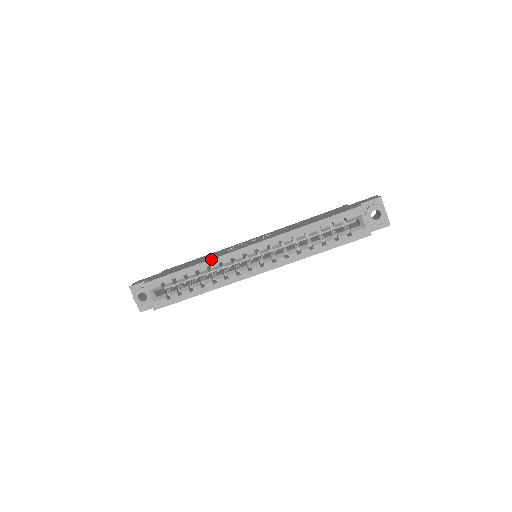
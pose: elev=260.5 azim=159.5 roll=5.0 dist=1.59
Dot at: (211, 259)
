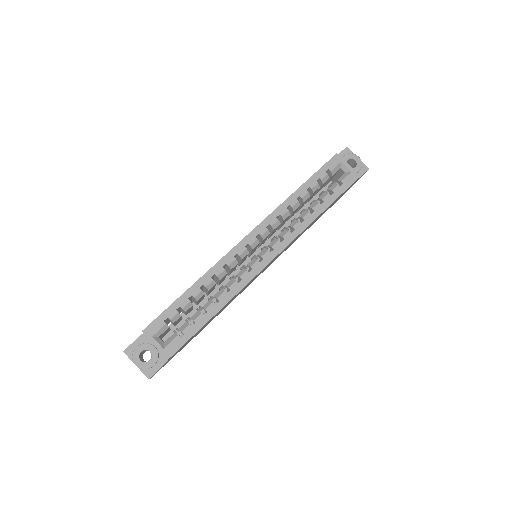
Dot at: (213, 266)
